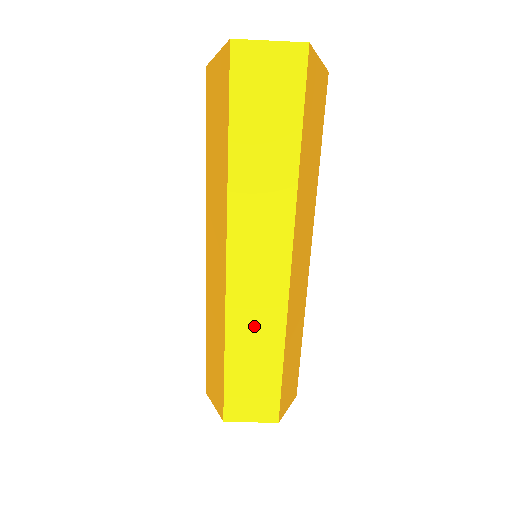
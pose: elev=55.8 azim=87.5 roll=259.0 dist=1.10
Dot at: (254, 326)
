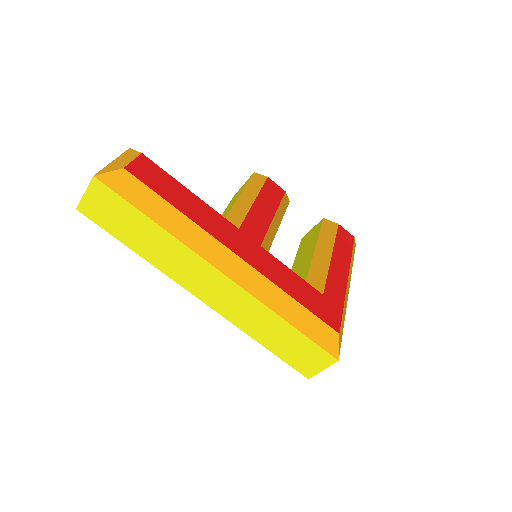
Dot at: (251, 318)
